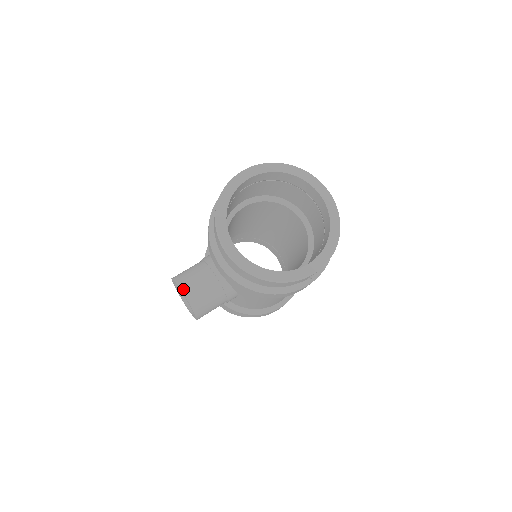
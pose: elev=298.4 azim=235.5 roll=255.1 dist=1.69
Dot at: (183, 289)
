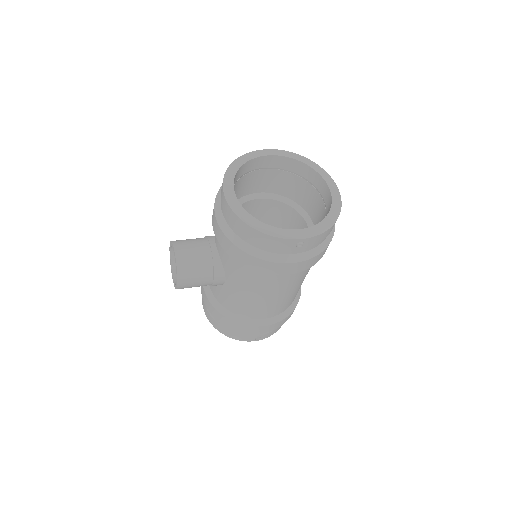
Dot at: (176, 247)
